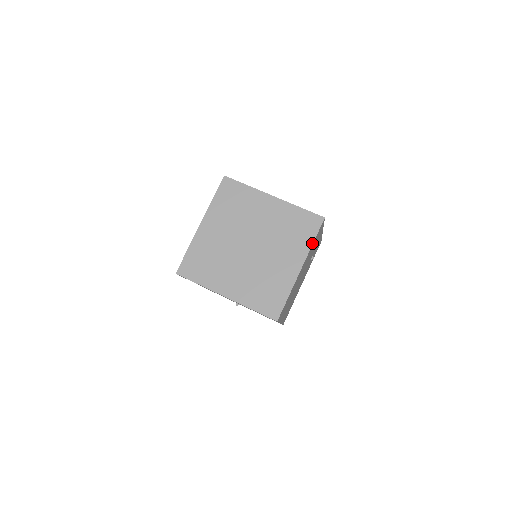
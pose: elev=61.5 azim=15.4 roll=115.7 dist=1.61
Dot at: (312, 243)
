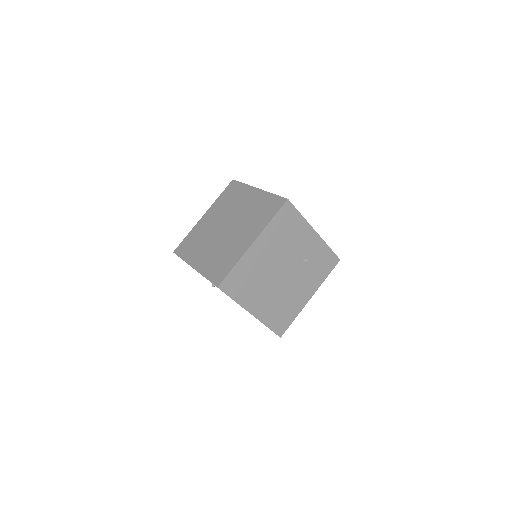
Dot at: (270, 221)
